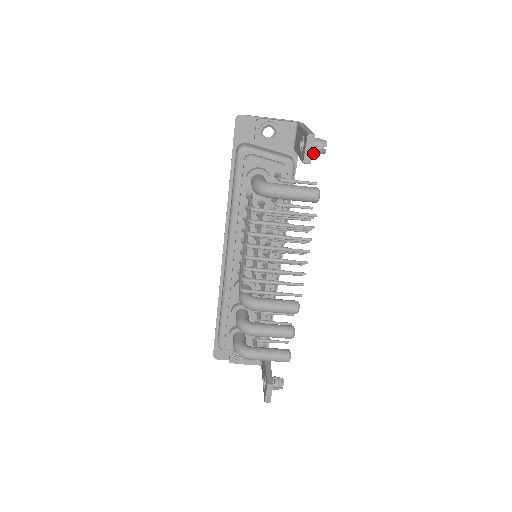
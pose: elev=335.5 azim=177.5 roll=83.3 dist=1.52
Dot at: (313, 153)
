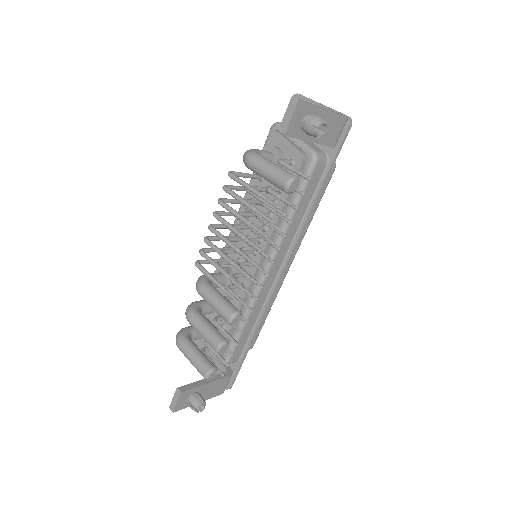
Dot at: (304, 131)
